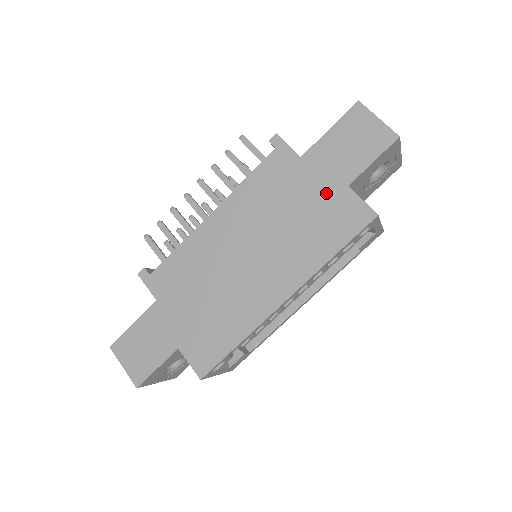
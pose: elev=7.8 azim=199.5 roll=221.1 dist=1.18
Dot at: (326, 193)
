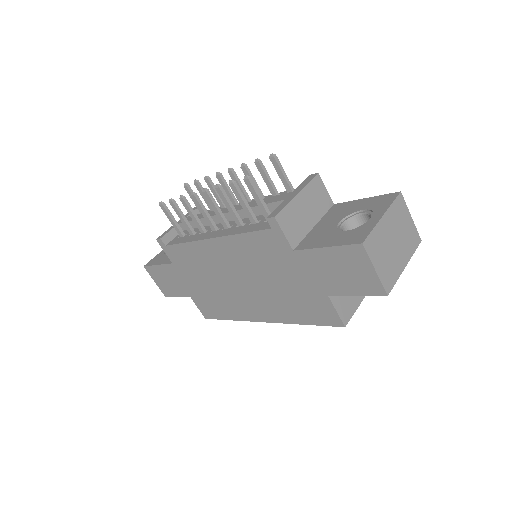
Dot at: (308, 288)
